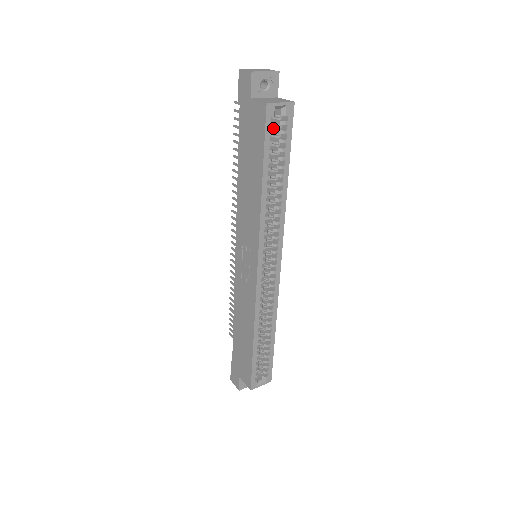
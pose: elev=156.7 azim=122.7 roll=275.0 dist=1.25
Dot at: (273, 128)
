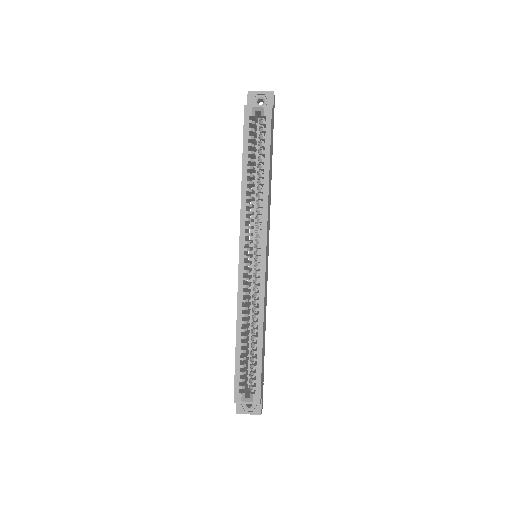
Dot at: occluded
